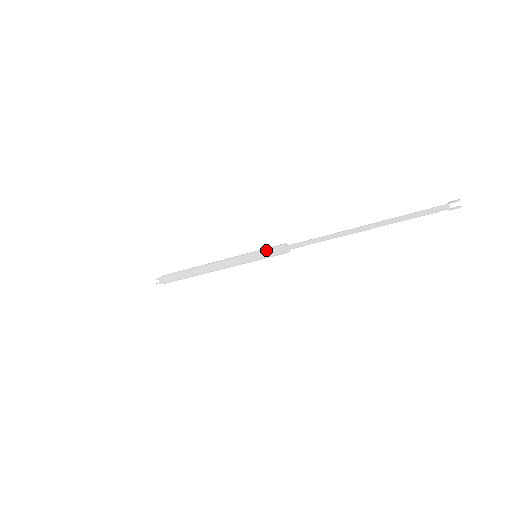
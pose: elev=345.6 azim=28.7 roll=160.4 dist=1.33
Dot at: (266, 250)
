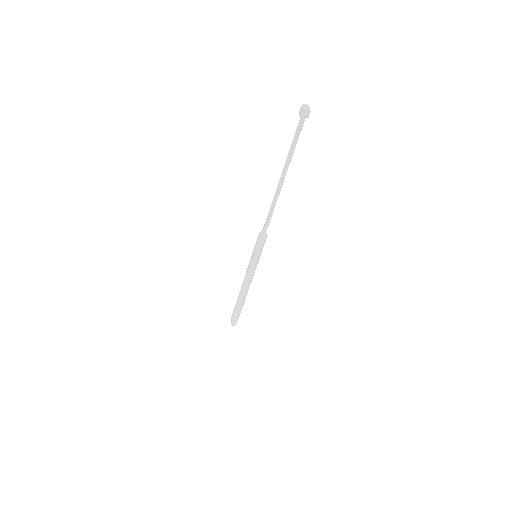
Dot at: (255, 244)
